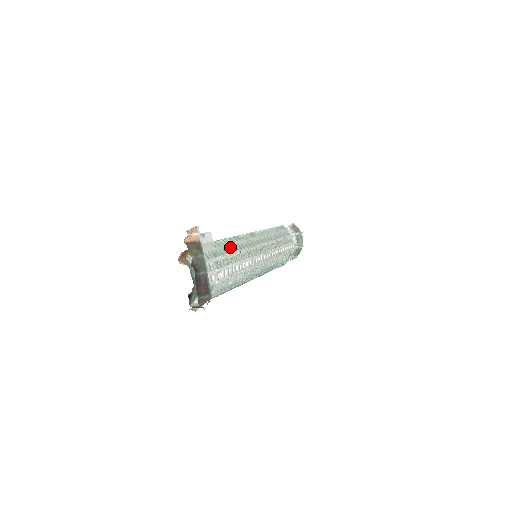
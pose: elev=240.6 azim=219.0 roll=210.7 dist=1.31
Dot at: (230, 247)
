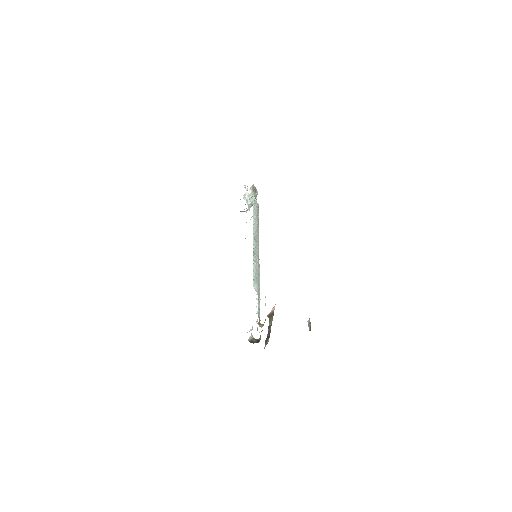
Dot at: (258, 272)
